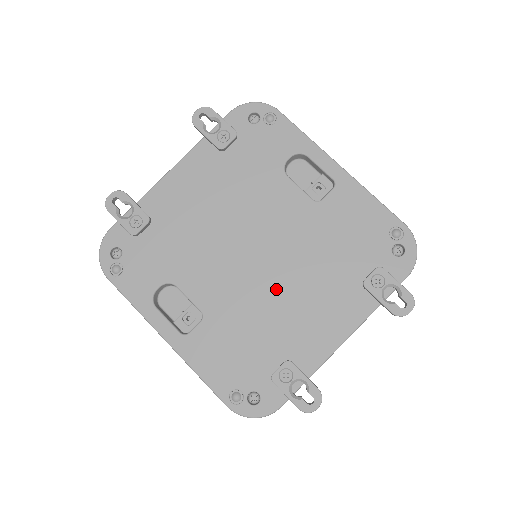
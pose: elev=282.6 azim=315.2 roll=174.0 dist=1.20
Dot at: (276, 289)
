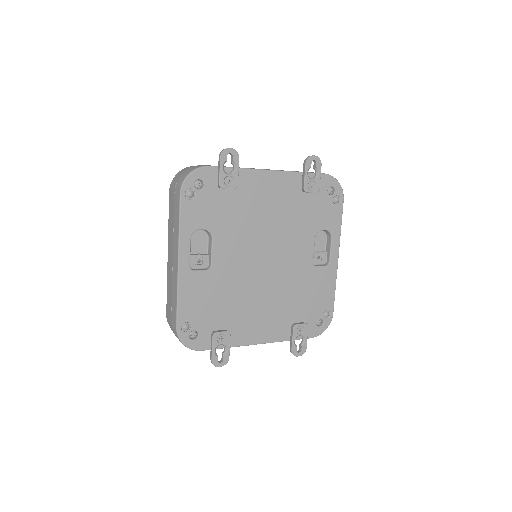
Dot at: (256, 290)
